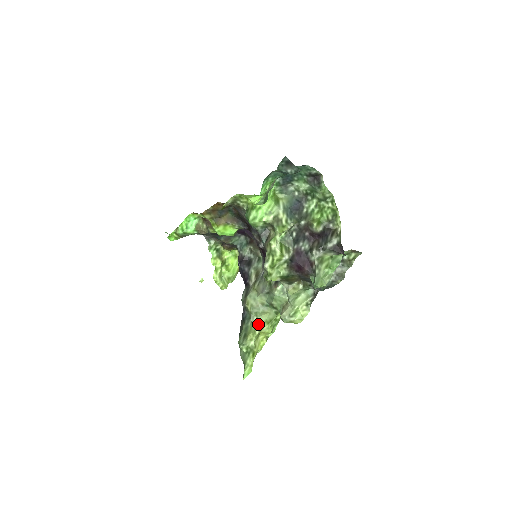
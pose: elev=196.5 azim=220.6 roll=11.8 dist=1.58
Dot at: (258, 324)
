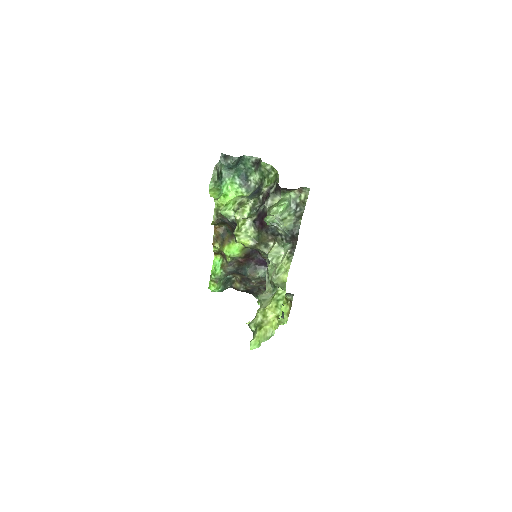
Dot at: (264, 304)
